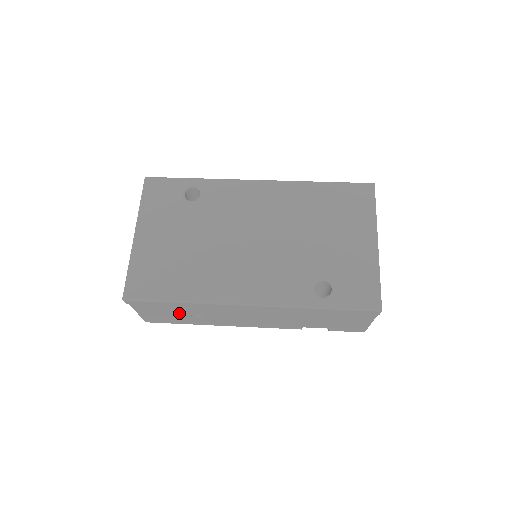
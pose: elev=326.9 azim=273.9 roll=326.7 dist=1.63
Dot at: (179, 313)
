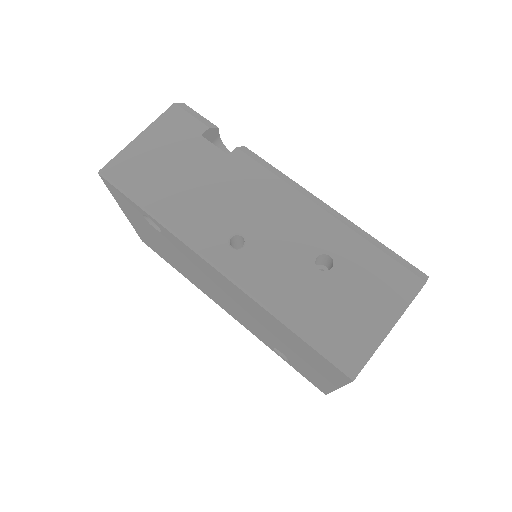
Dot at: occluded
